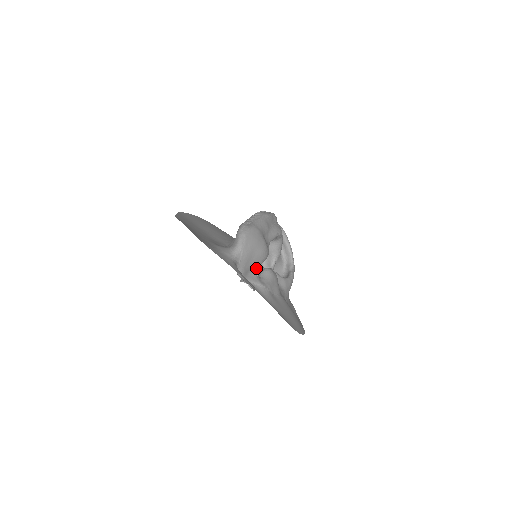
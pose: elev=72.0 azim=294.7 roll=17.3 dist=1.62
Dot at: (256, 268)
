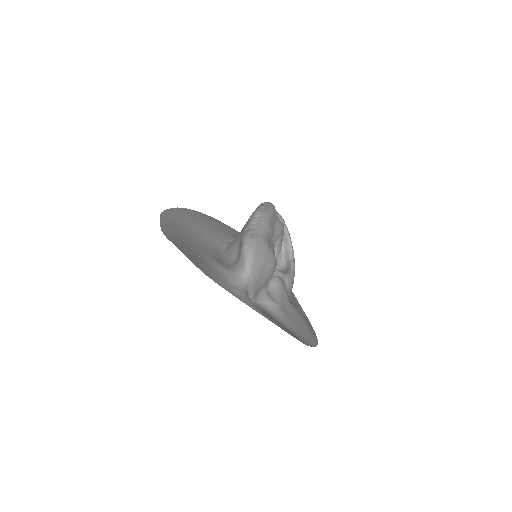
Dot at: (265, 284)
